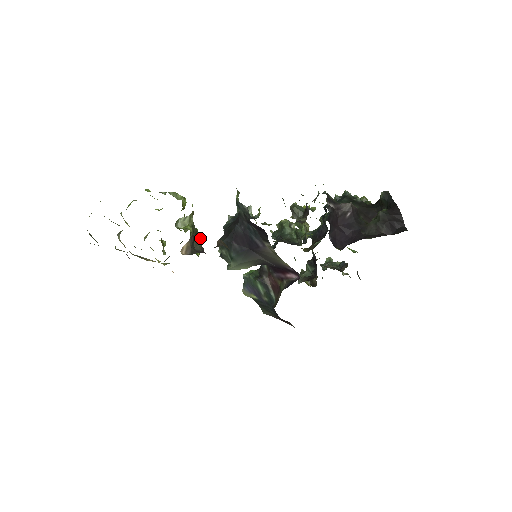
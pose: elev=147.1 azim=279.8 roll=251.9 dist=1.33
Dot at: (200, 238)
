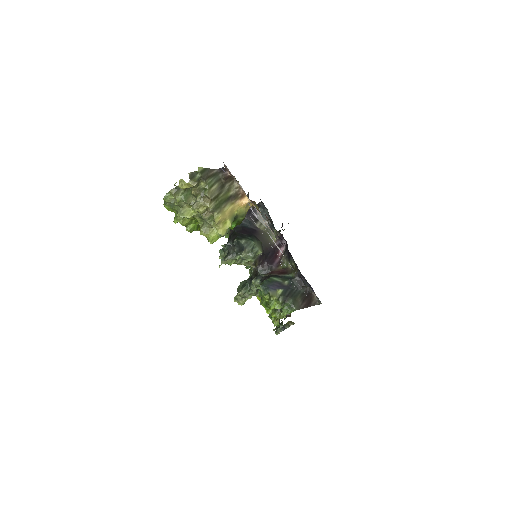
Dot at: occluded
